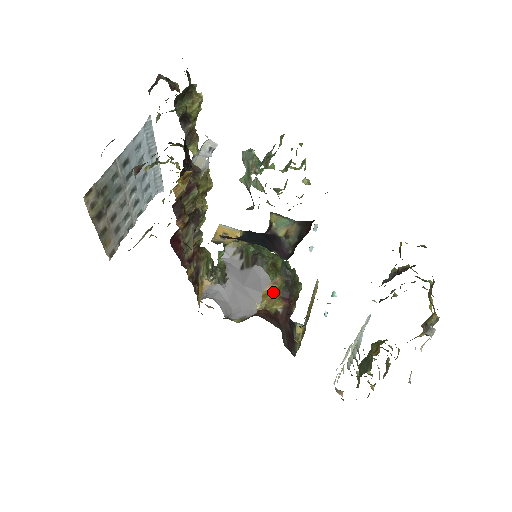
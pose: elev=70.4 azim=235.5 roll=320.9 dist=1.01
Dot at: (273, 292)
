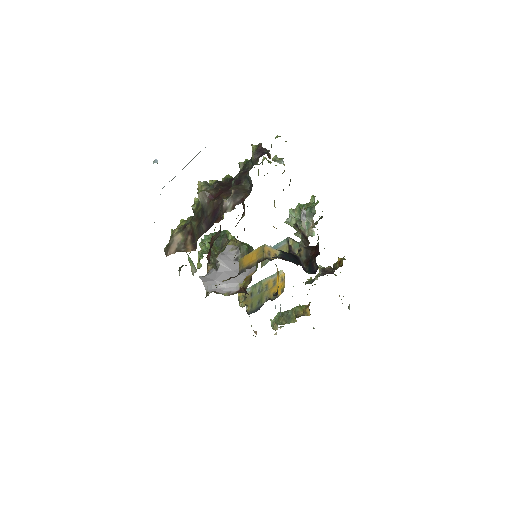
Dot at: occluded
